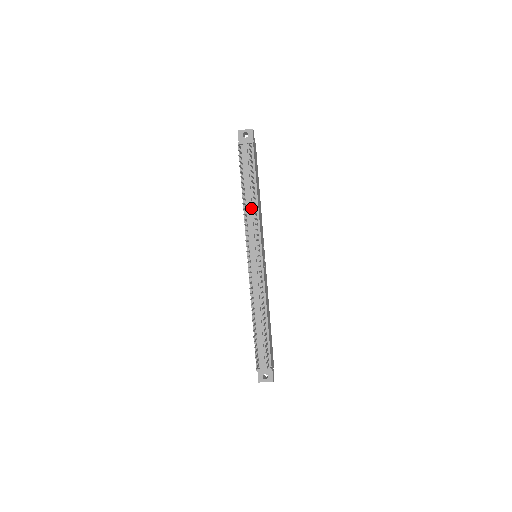
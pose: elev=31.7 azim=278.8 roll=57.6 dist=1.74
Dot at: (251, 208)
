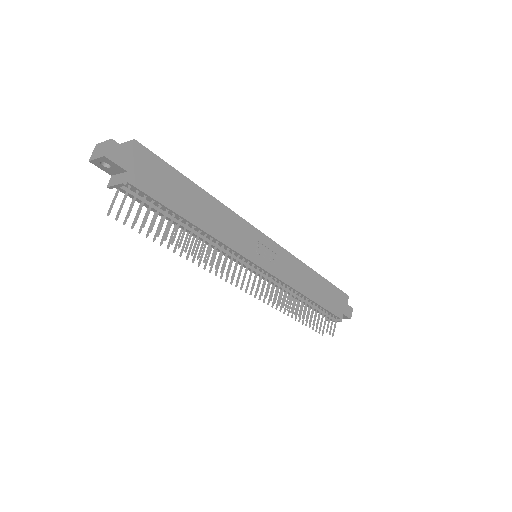
Dot at: occluded
